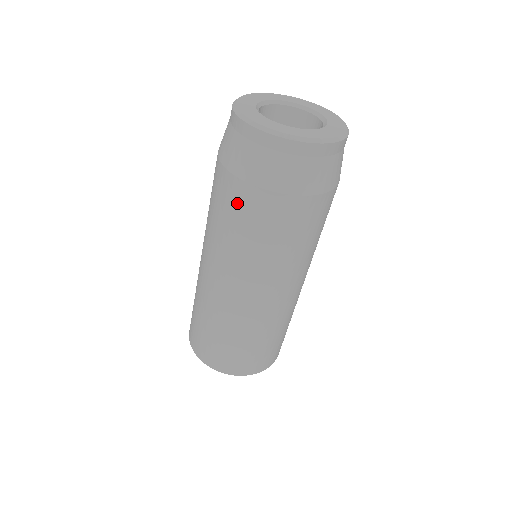
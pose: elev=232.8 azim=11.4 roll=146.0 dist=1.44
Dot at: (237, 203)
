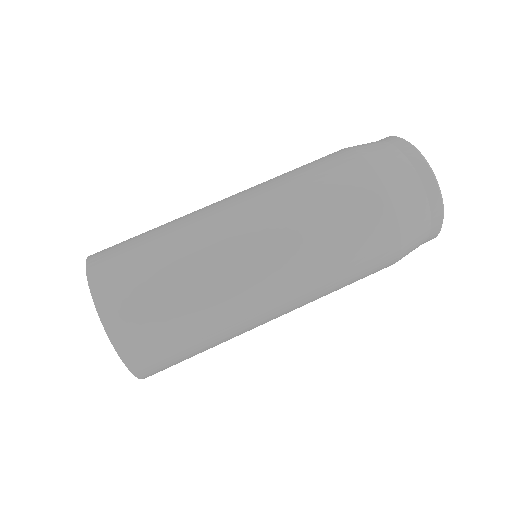
Dot at: (353, 186)
